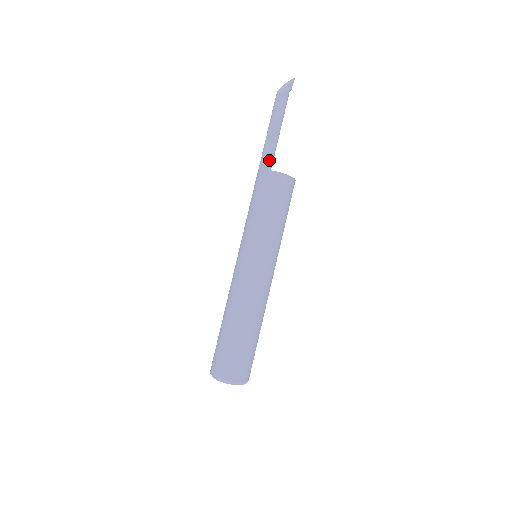
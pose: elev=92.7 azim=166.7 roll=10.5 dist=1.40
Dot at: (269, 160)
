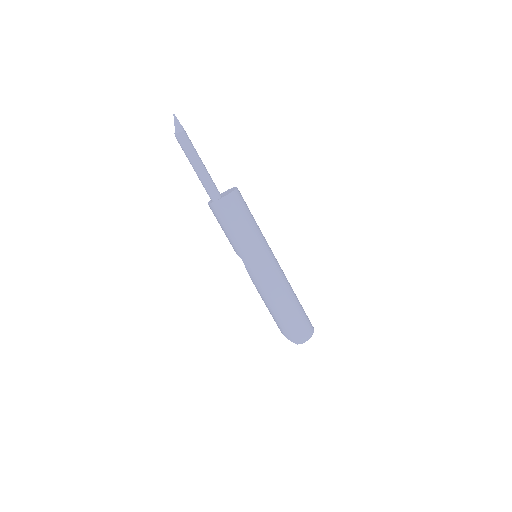
Dot at: (216, 188)
